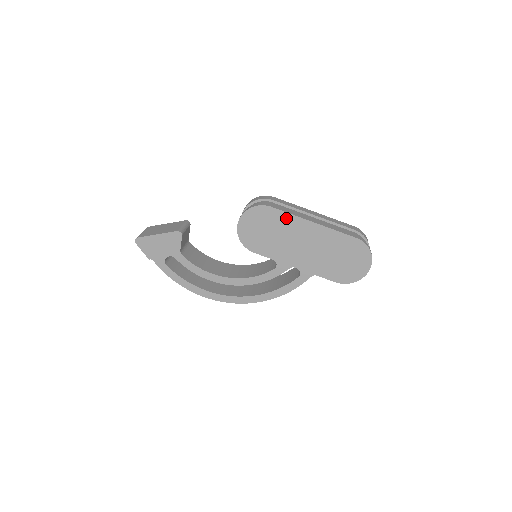
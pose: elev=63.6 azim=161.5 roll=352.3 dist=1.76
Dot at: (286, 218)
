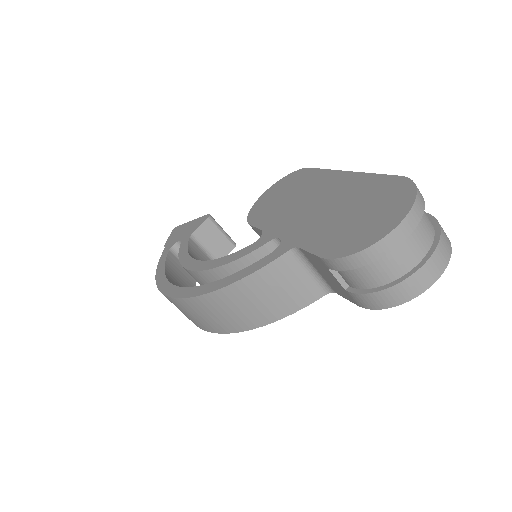
Dot at: (316, 175)
